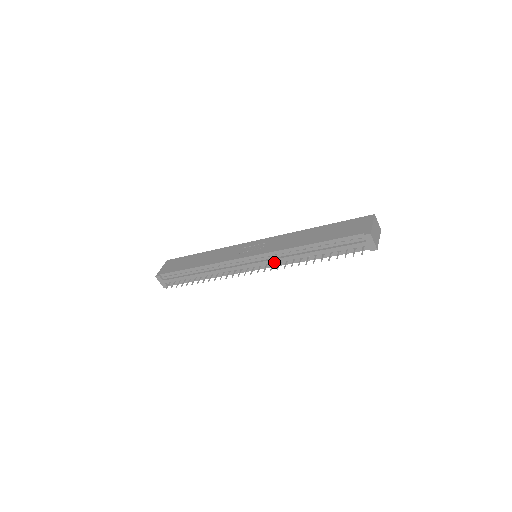
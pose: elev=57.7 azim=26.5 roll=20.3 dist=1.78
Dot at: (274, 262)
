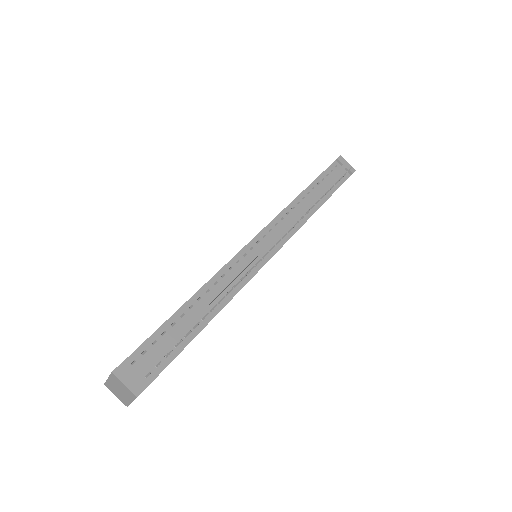
Dot at: (285, 231)
